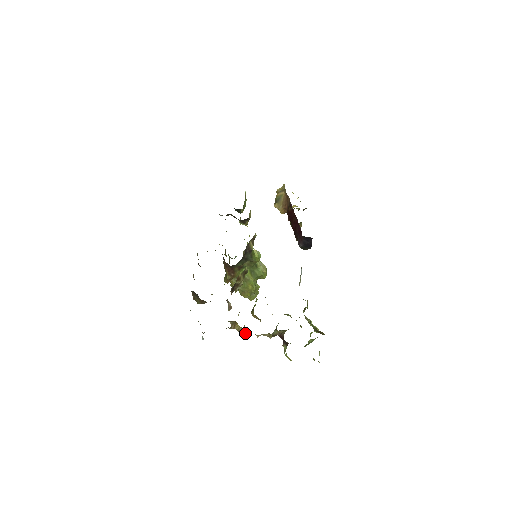
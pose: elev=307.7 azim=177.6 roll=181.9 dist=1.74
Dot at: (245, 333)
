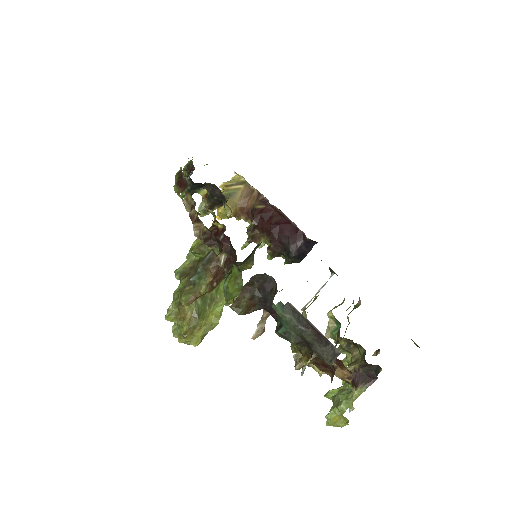
Dot at: (374, 352)
